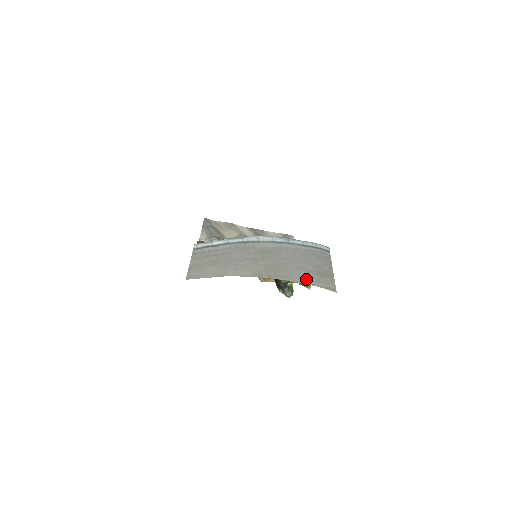
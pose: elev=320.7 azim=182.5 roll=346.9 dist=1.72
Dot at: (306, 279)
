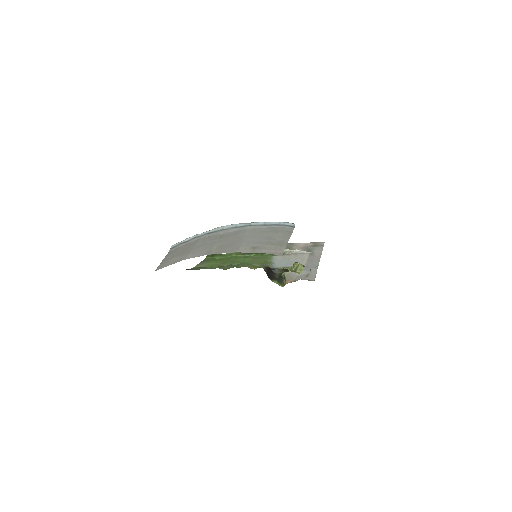
Dot at: (253, 249)
